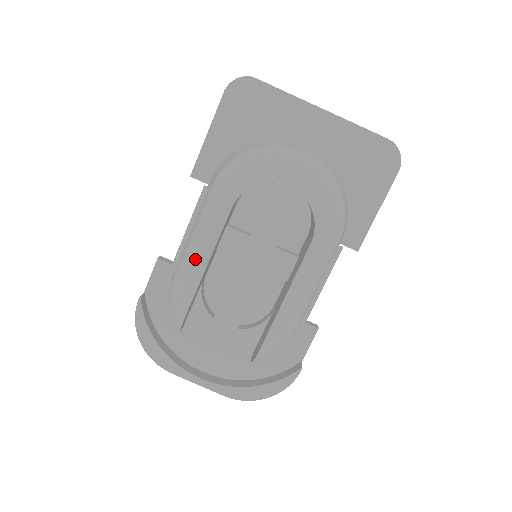
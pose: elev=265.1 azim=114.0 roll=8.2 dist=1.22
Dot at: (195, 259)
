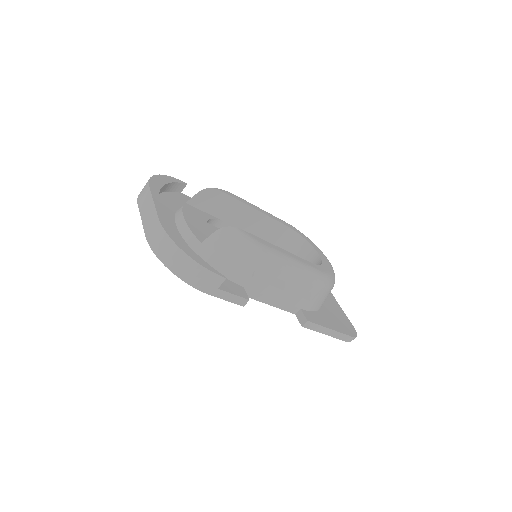
Dot at: (252, 204)
